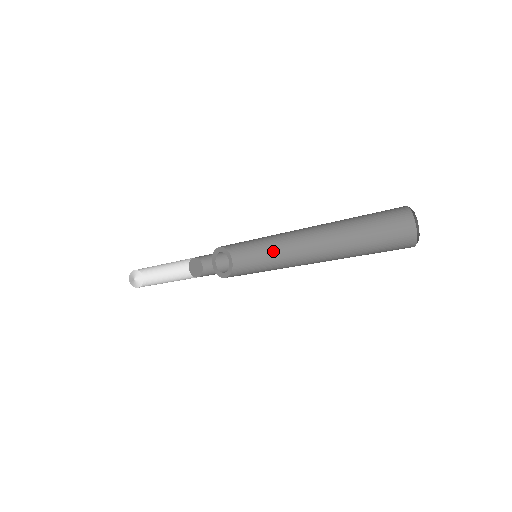
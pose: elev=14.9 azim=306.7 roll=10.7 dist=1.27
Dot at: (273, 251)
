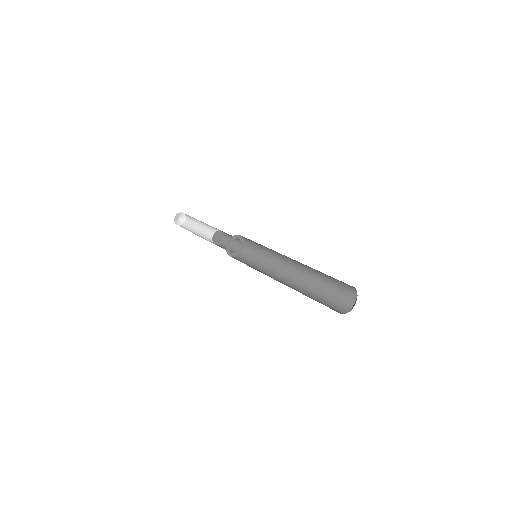
Dot at: (270, 255)
